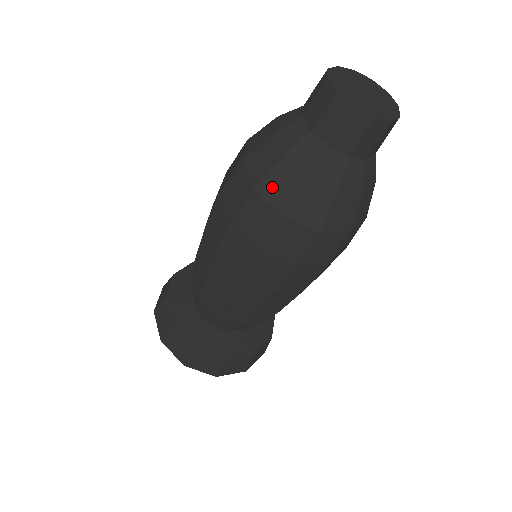
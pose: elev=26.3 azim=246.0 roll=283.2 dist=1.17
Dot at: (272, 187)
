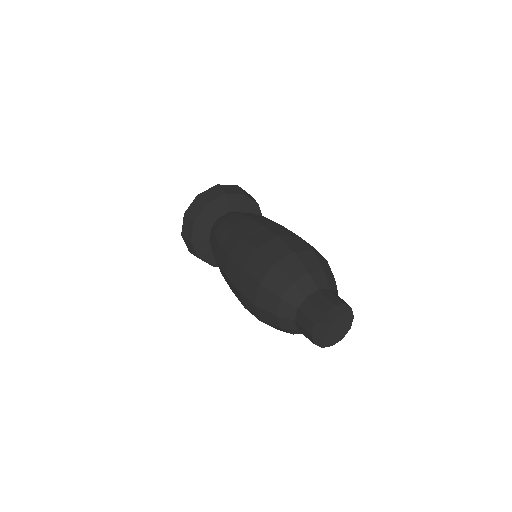
Dot at: (263, 313)
